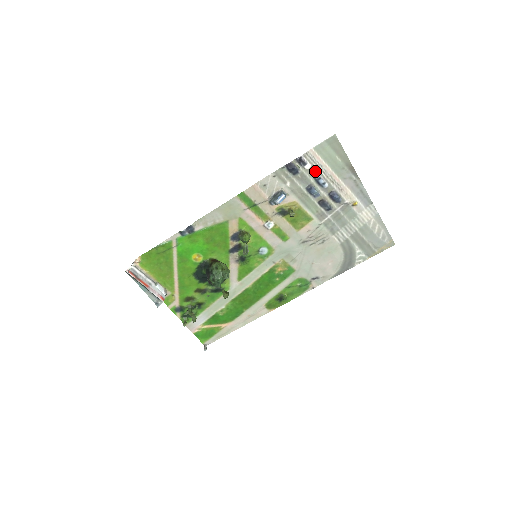
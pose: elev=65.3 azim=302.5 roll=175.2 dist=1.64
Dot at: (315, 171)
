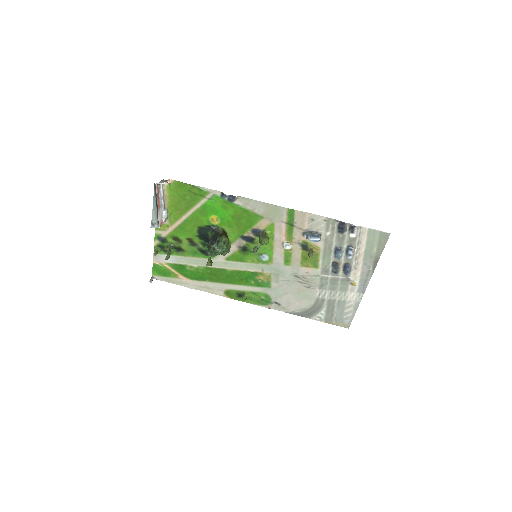
Dot at: (353, 242)
